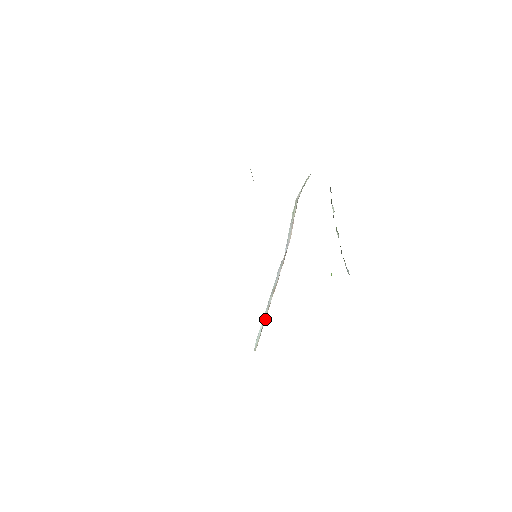
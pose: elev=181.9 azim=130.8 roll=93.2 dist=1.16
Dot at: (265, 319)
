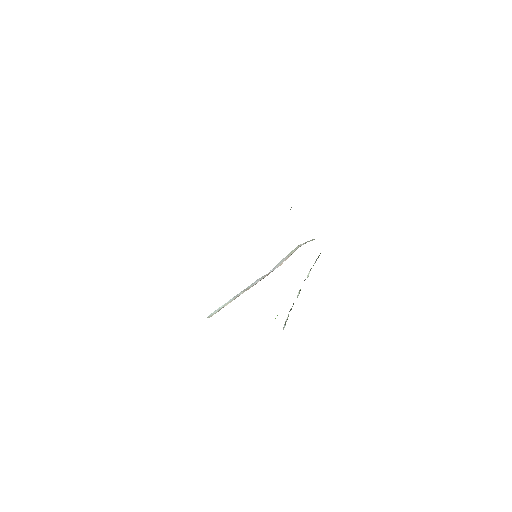
Dot at: occluded
